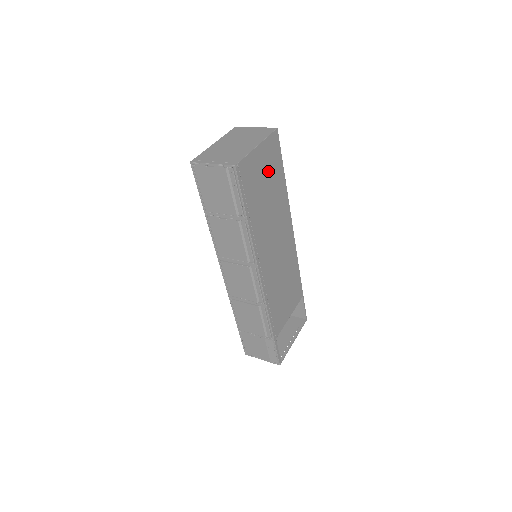
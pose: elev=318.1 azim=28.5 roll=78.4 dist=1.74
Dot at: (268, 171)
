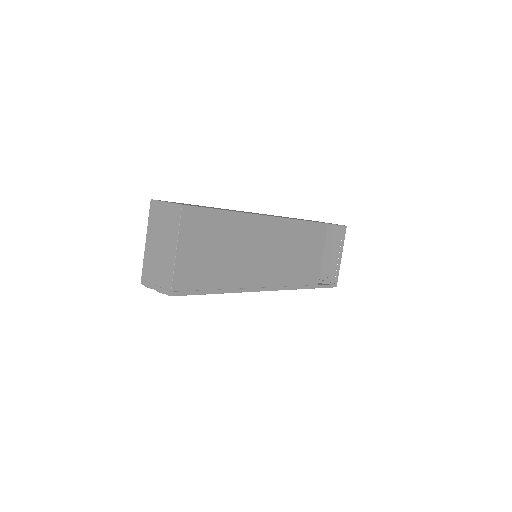
Dot at: (205, 241)
